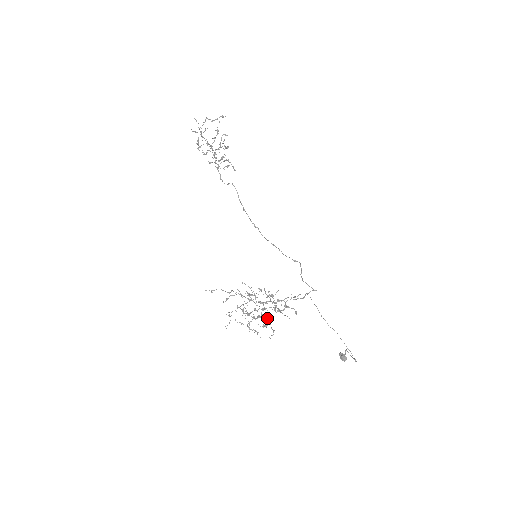
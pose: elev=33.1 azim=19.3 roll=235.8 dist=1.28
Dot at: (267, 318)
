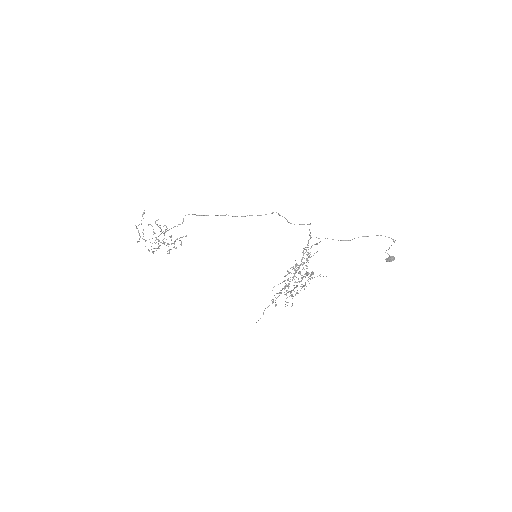
Dot at: (308, 274)
